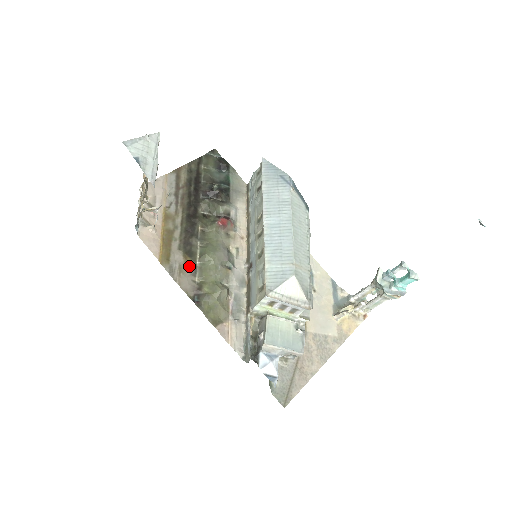
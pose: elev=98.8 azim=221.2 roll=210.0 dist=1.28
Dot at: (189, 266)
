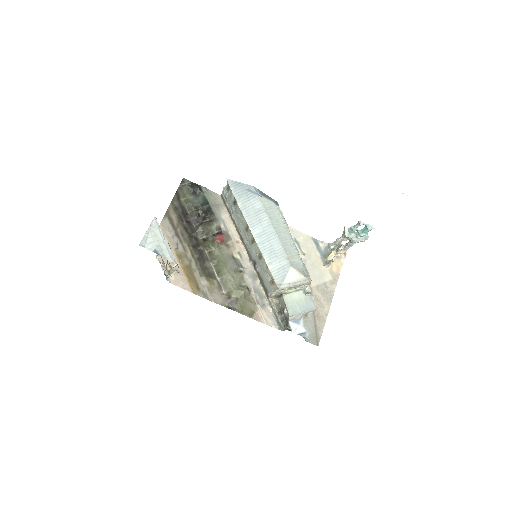
Dot at: (214, 285)
